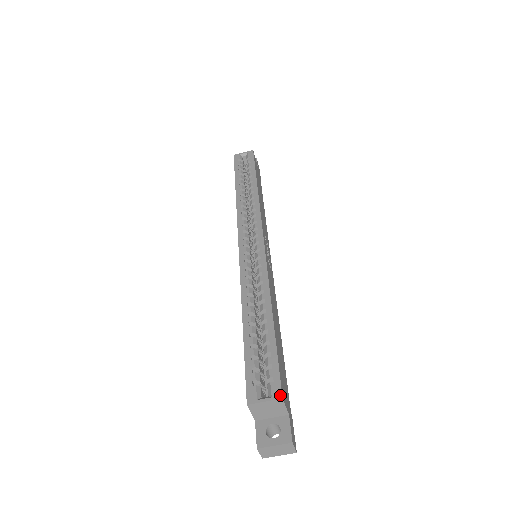
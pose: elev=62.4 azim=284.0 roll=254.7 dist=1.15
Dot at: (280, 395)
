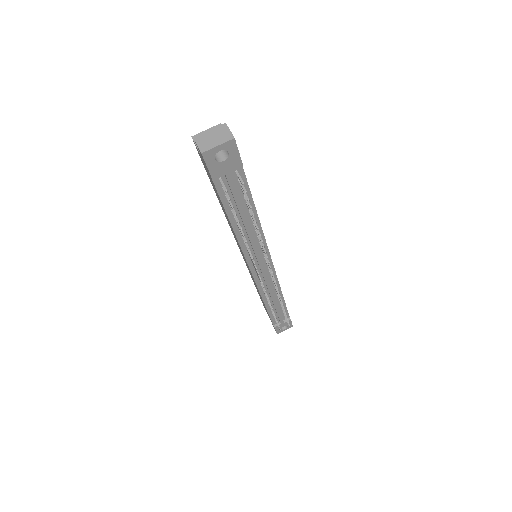
Dot at: occluded
